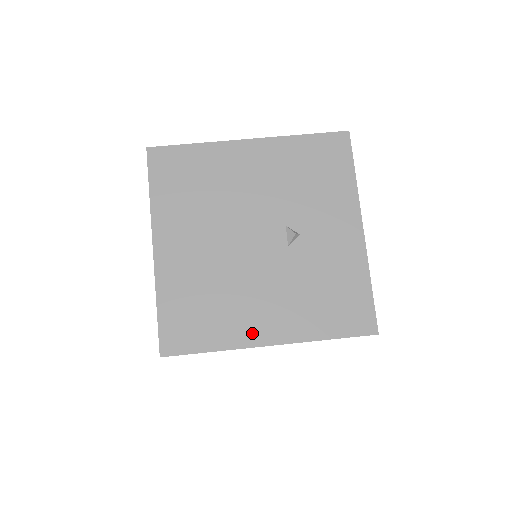
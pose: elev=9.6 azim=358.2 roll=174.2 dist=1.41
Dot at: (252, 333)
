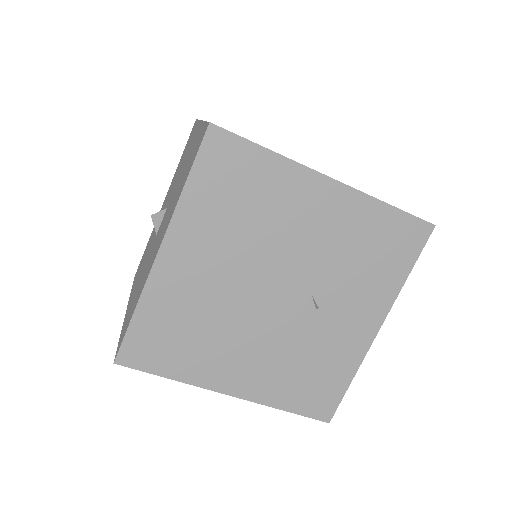
Dot at: (218, 378)
